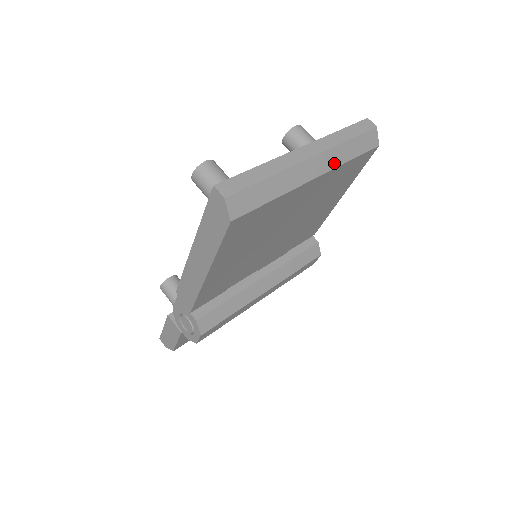
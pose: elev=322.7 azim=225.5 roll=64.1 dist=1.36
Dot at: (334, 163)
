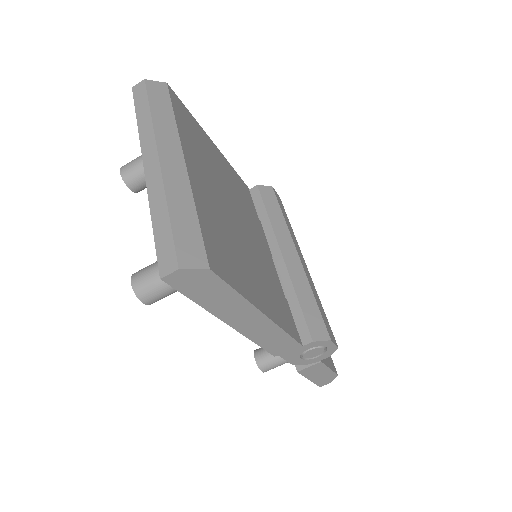
Dot at: (173, 135)
